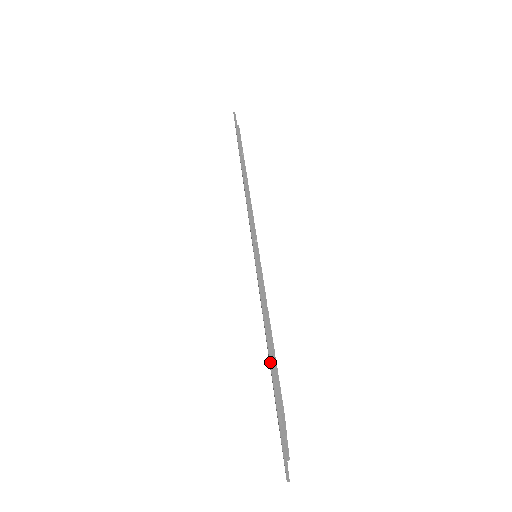
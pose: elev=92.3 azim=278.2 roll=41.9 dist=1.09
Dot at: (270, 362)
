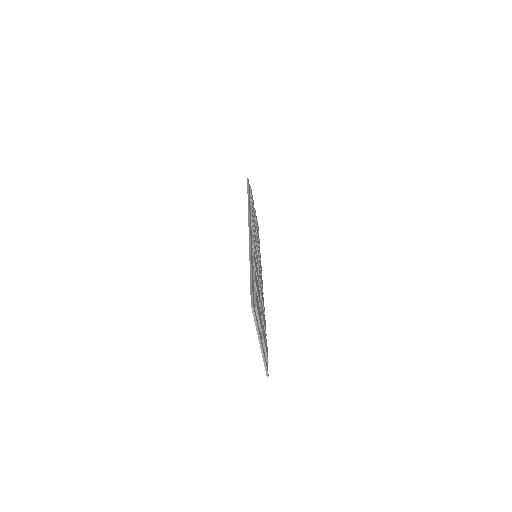
Dot at: (250, 283)
